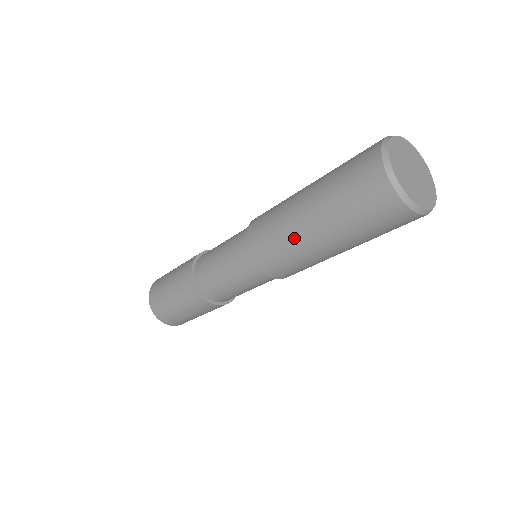
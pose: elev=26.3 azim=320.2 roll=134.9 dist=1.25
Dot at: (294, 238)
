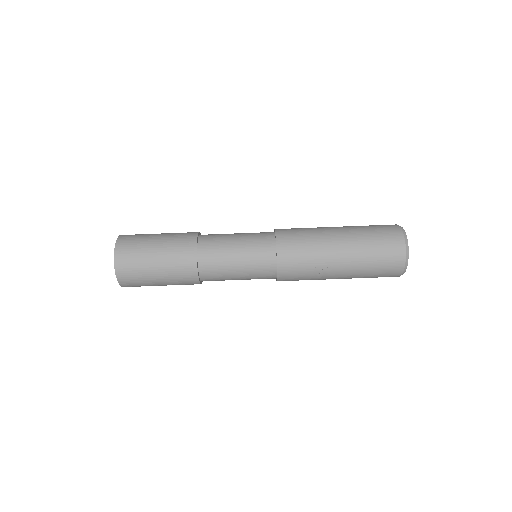
Dot at: (321, 232)
